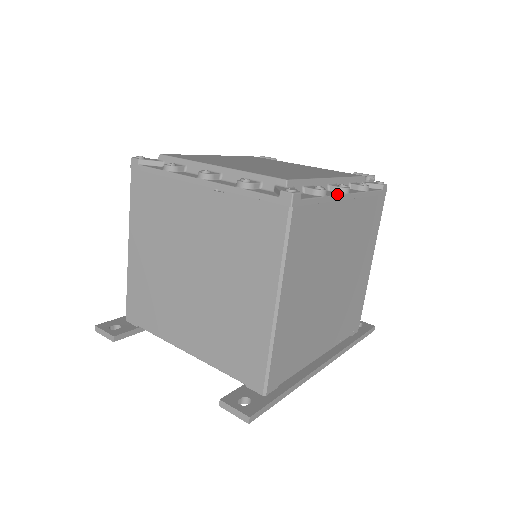
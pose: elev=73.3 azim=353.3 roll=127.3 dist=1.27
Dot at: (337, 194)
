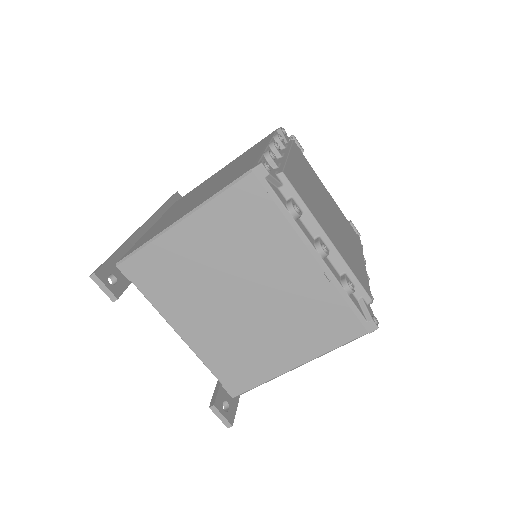
Dot at: occluded
